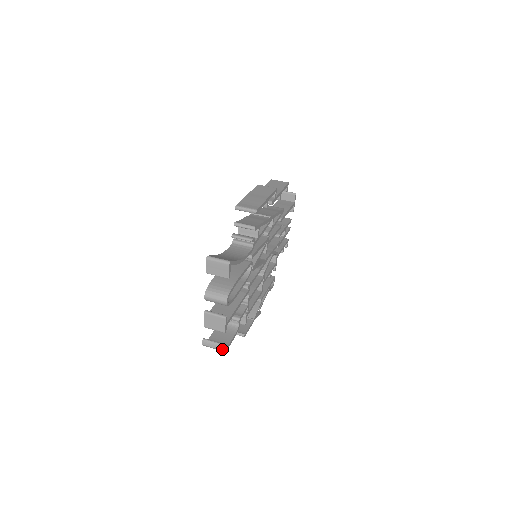
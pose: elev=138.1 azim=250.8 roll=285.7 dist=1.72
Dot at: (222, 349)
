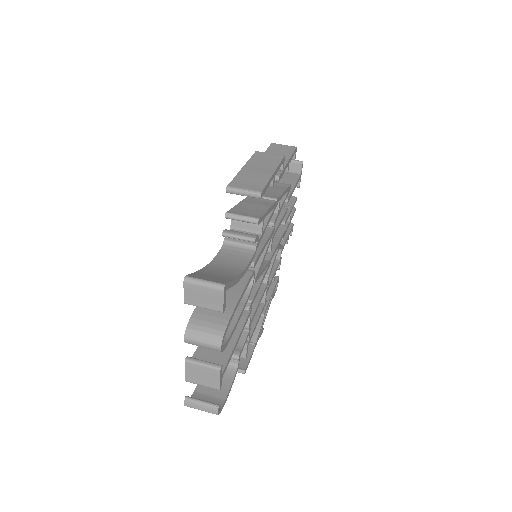
Dot at: (216, 412)
